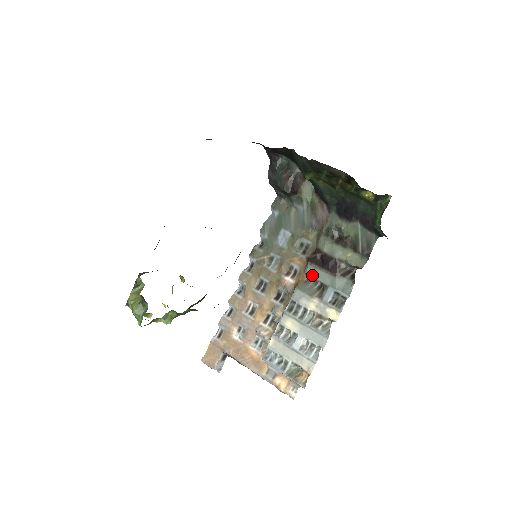
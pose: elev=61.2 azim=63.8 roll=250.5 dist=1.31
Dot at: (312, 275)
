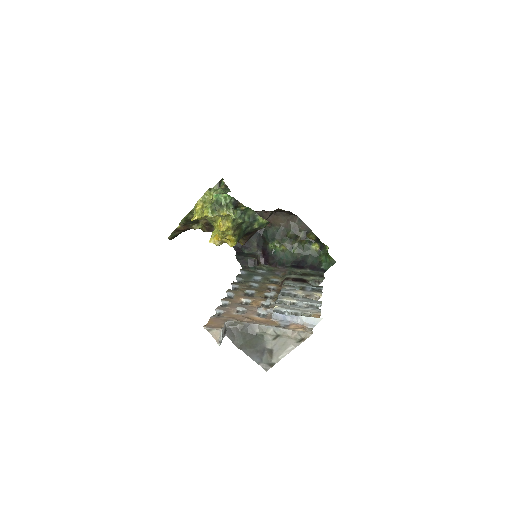
Dot at: (291, 284)
